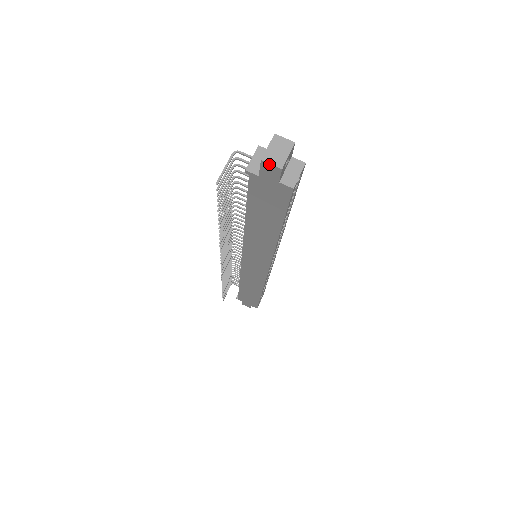
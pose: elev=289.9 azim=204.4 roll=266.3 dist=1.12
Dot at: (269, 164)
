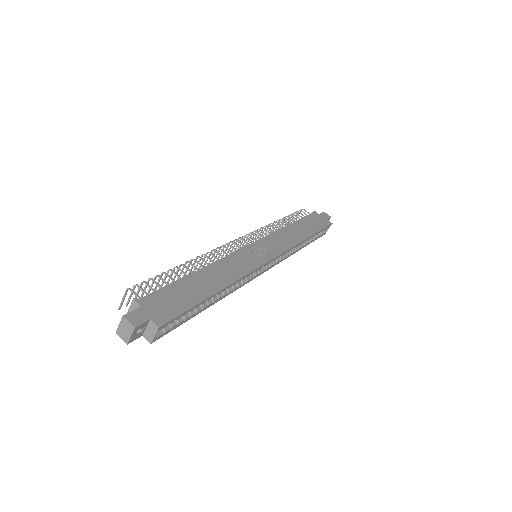
Dot at: (121, 337)
